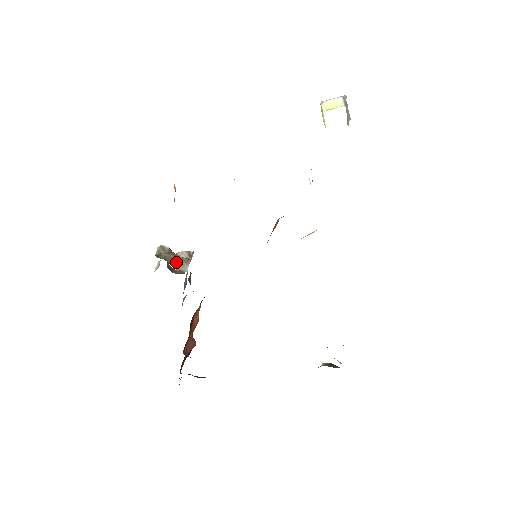
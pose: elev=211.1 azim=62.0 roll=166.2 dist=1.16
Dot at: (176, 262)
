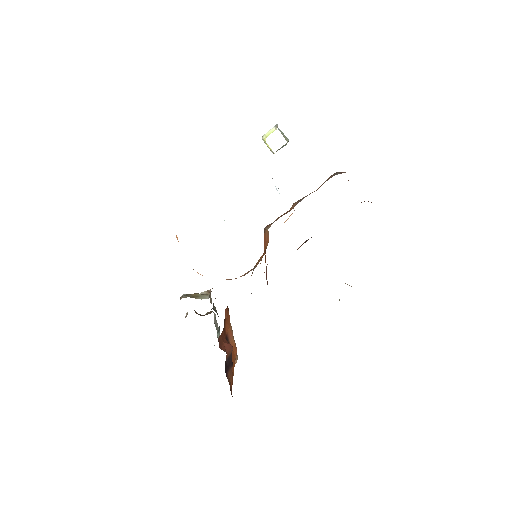
Dot at: (197, 296)
